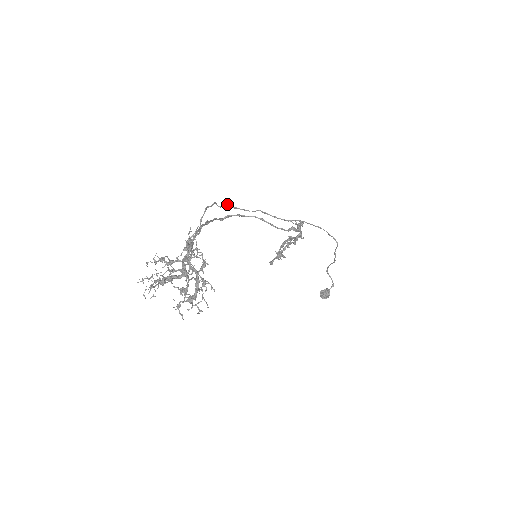
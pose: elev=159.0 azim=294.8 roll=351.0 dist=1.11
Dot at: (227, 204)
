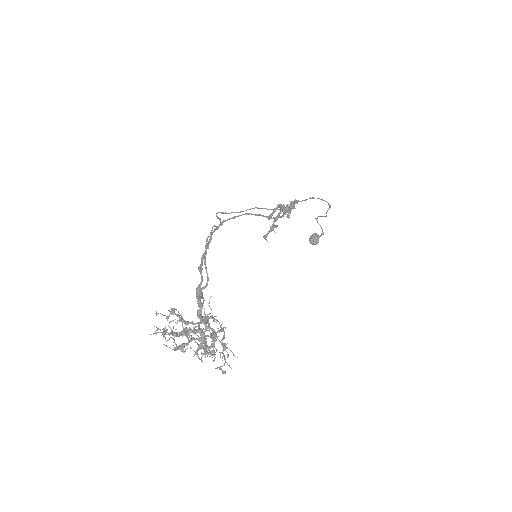
Dot at: (222, 213)
